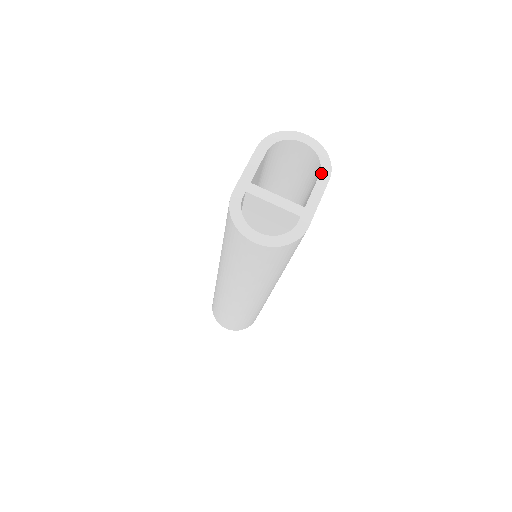
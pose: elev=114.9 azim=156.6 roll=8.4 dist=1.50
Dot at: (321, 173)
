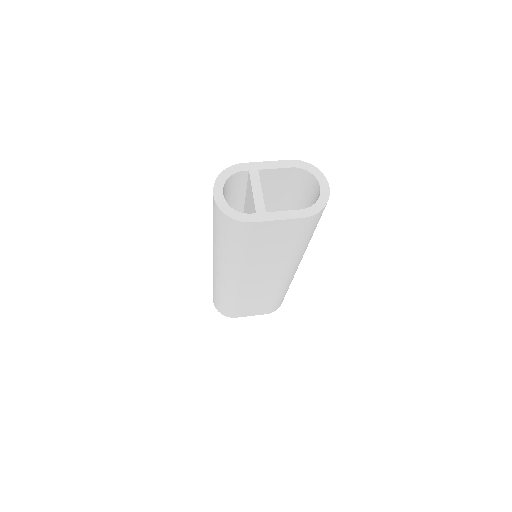
Dot at: (304, 210)
